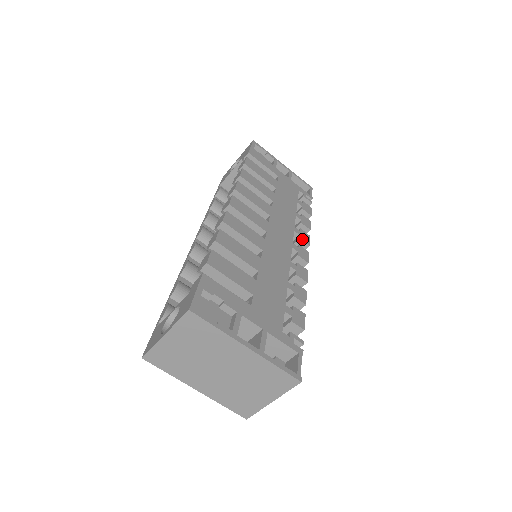
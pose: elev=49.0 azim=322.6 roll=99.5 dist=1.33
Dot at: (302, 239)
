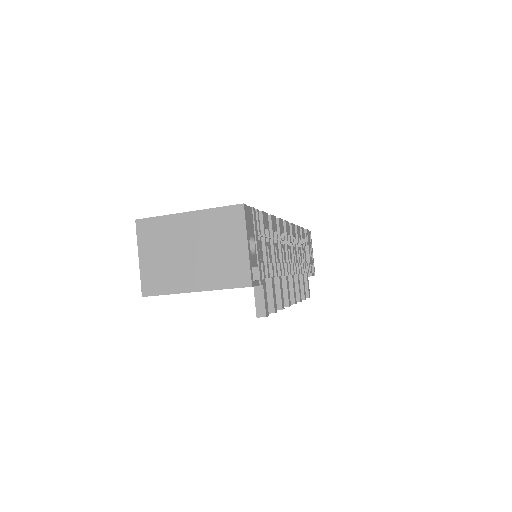
Dot at: occluded
